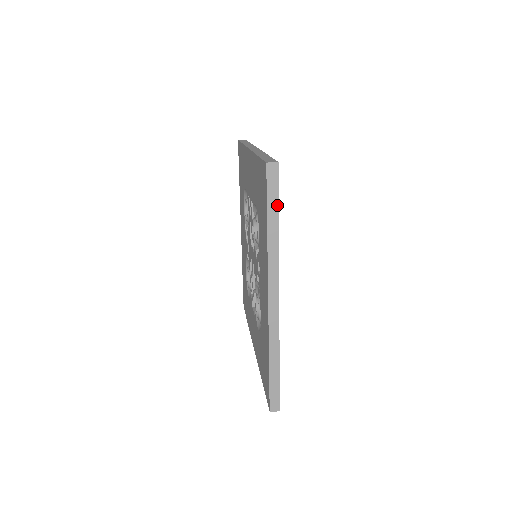
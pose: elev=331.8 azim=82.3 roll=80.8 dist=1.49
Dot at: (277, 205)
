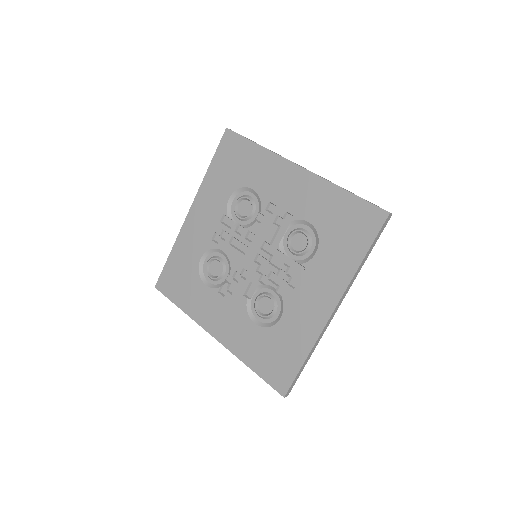
Dot at: occluded
